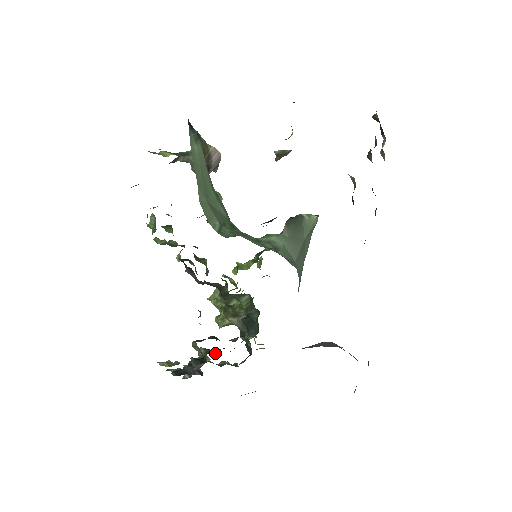
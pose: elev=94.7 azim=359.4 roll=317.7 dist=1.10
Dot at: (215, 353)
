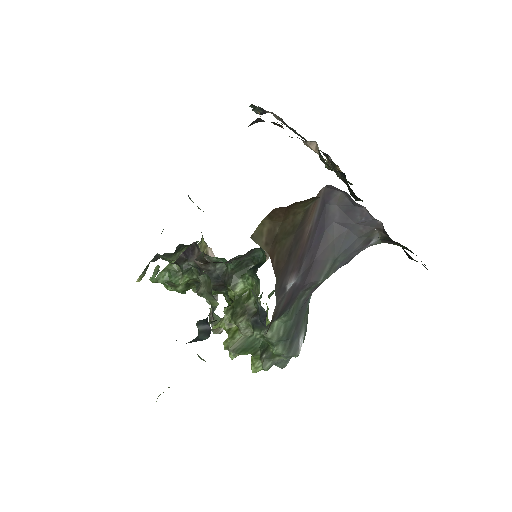
Dot at: occluded
